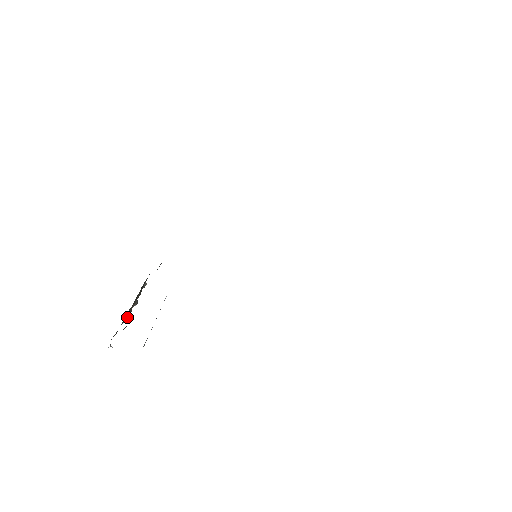
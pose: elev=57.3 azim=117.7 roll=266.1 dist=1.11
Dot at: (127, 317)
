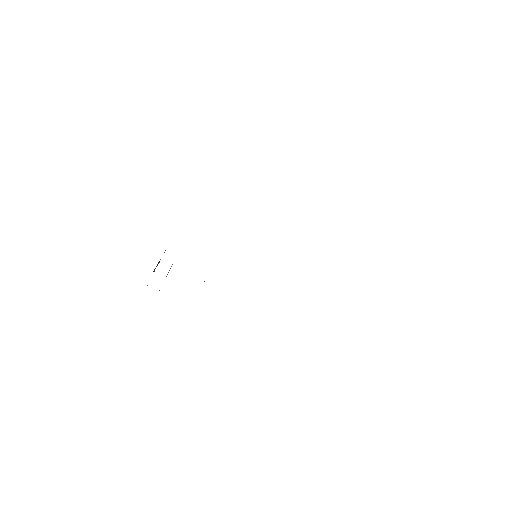
Dot at: (154, 270)
